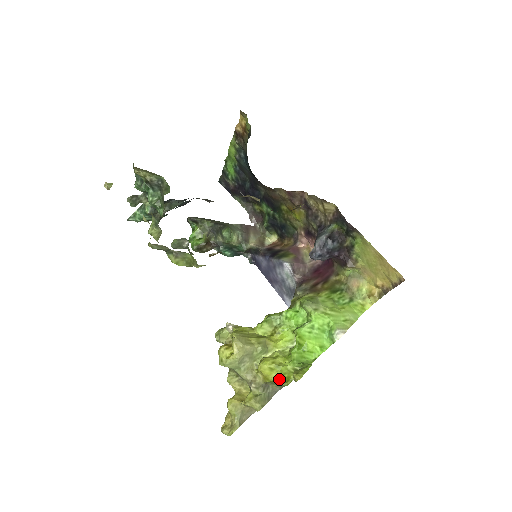
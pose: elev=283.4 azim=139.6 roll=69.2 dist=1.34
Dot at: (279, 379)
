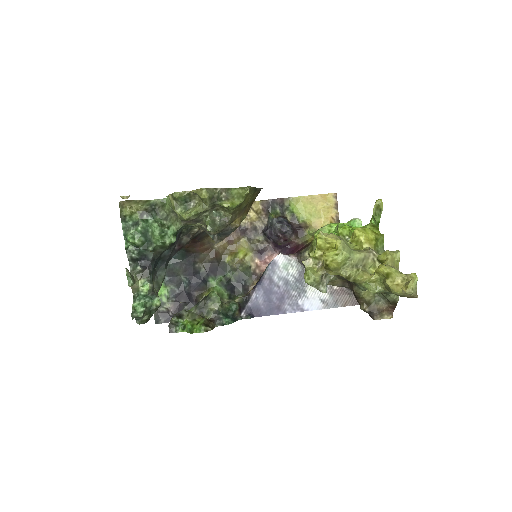
Dot at: (375, 234)
